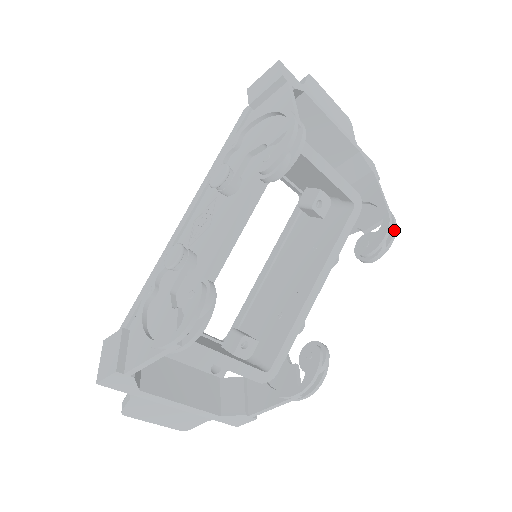
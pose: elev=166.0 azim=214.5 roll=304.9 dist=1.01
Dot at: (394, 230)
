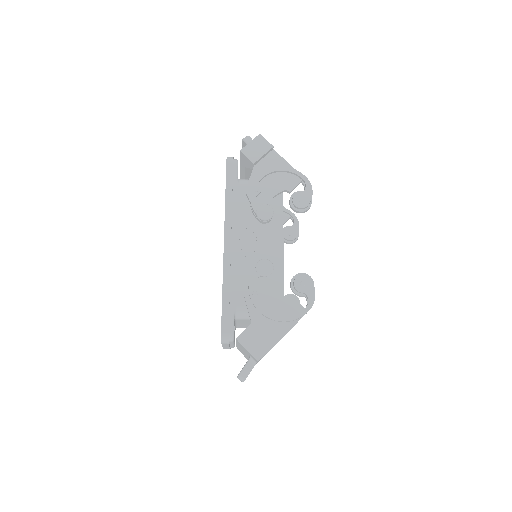
Dot at: occluded
